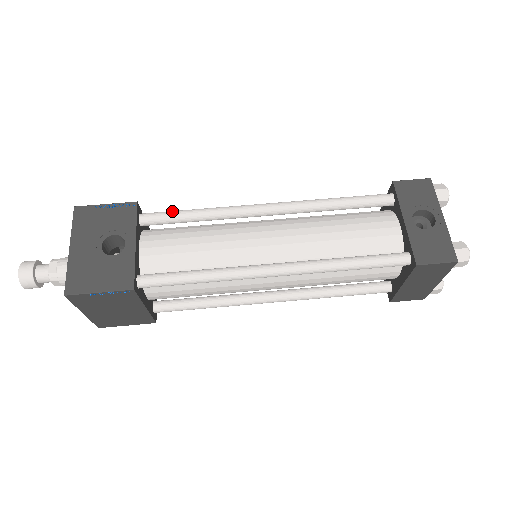
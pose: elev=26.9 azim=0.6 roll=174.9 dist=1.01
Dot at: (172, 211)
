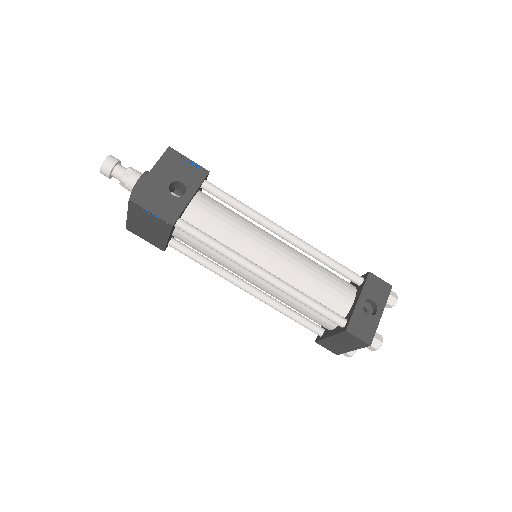
Dot at: (226, 193)
